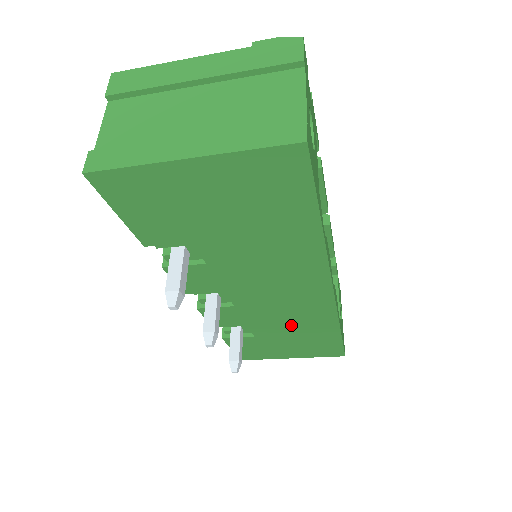
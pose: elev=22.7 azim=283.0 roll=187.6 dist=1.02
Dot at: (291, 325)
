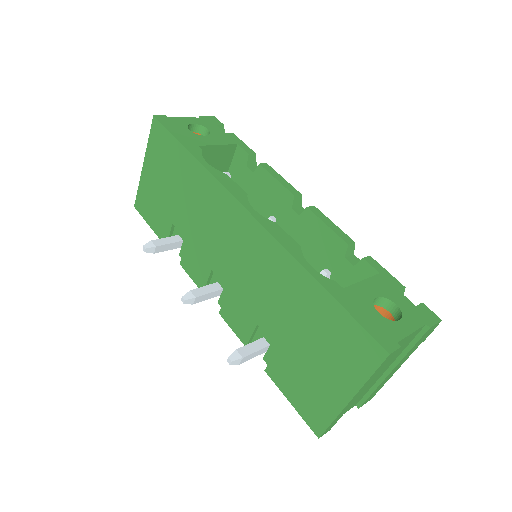
Dot at: (277, 298)
